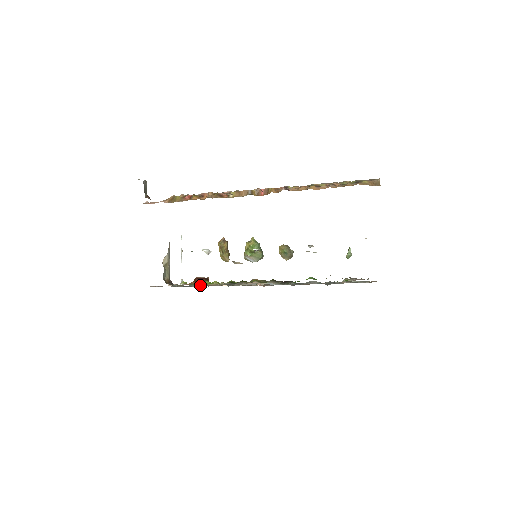
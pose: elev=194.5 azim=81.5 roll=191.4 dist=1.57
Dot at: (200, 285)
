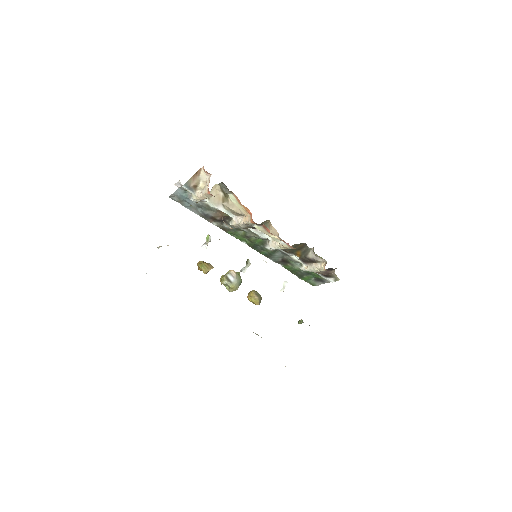
Dot at: occluded
